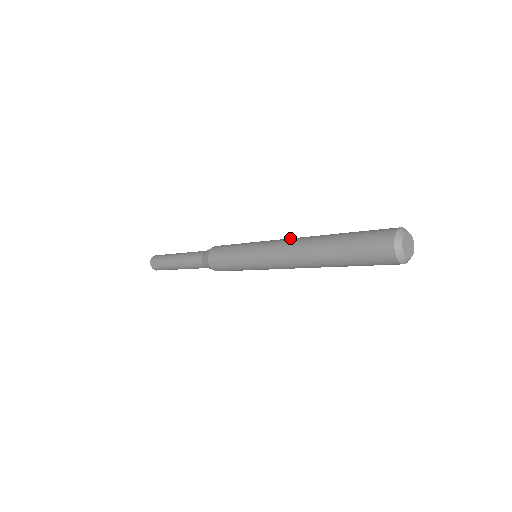
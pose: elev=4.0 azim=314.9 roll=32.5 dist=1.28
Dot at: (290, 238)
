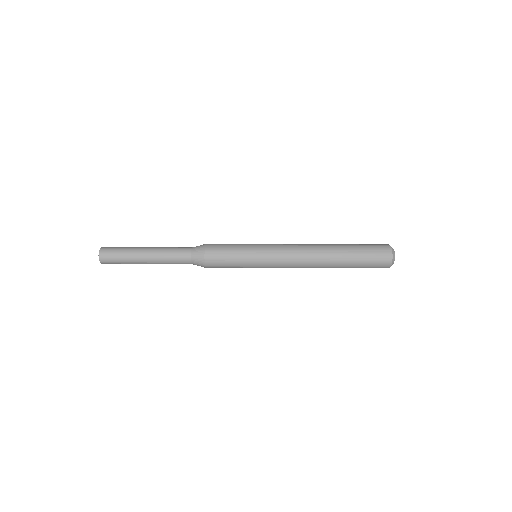
Dot at: (298, 248)
